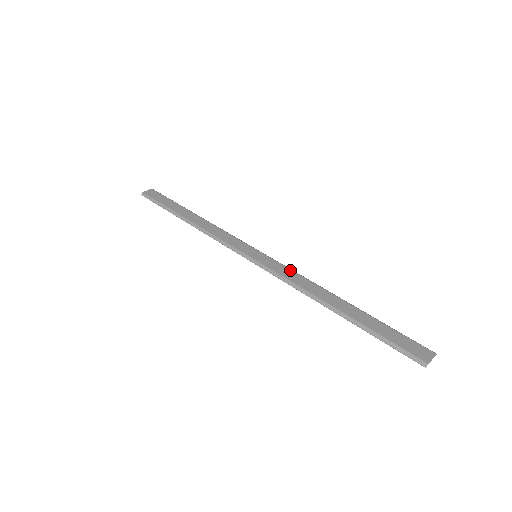
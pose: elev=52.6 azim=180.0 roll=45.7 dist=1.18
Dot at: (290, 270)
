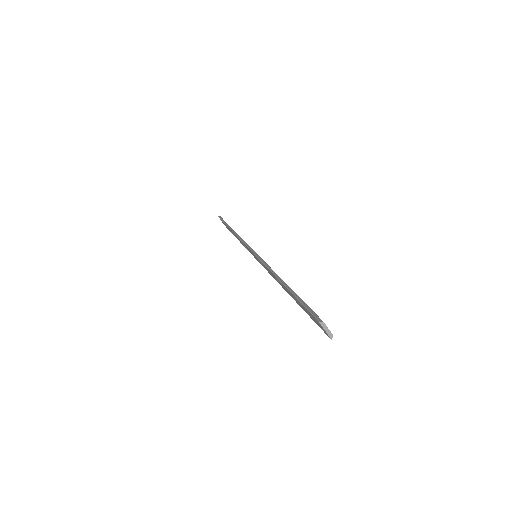
Dot at: occluded
